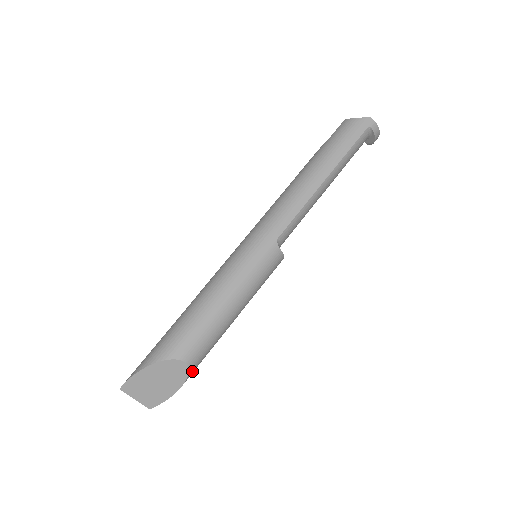
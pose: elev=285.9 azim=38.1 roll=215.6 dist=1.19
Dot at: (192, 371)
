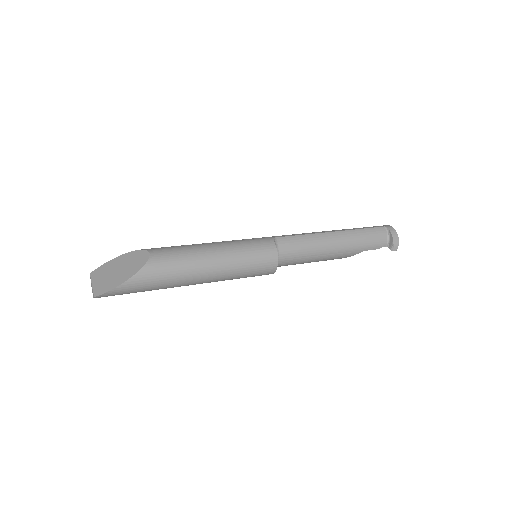
Dot at: (150, 267)
